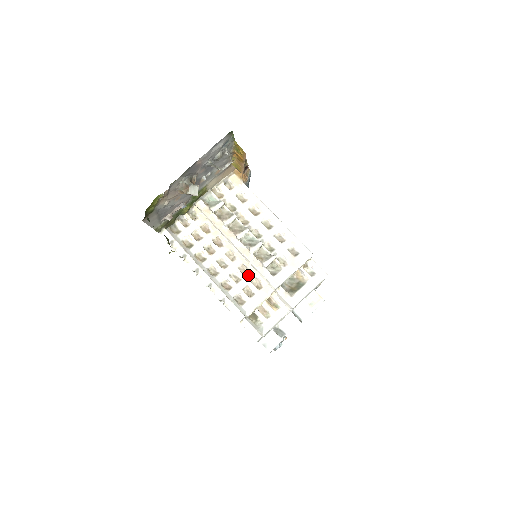
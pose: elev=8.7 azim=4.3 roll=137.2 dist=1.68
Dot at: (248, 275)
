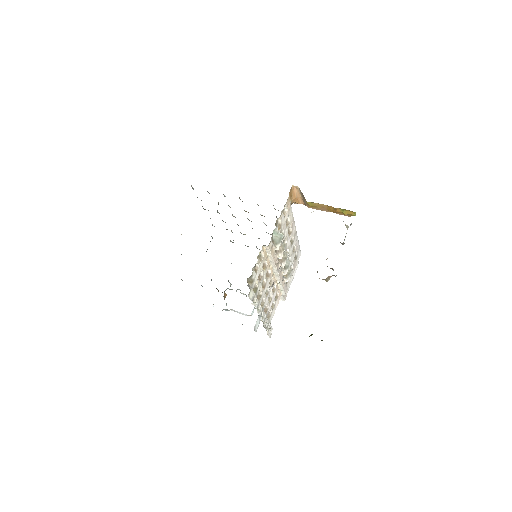
Dot at: (275, 292)
